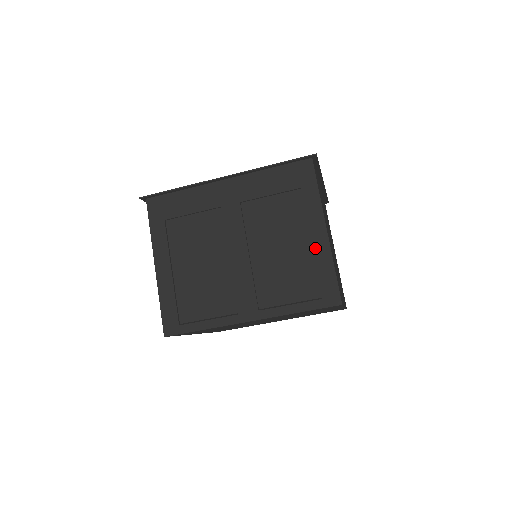
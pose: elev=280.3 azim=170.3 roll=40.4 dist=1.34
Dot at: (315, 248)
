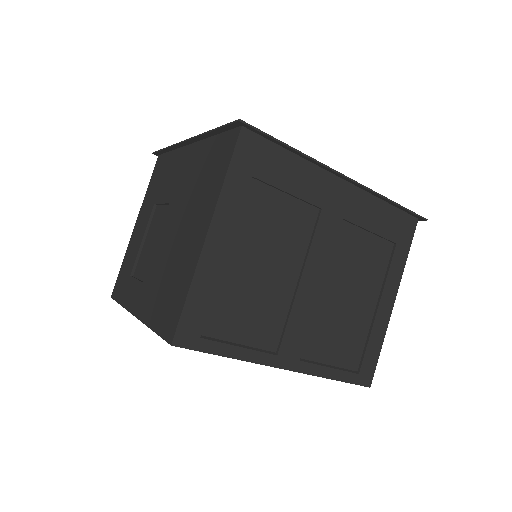
Dot at: (378, 316)
